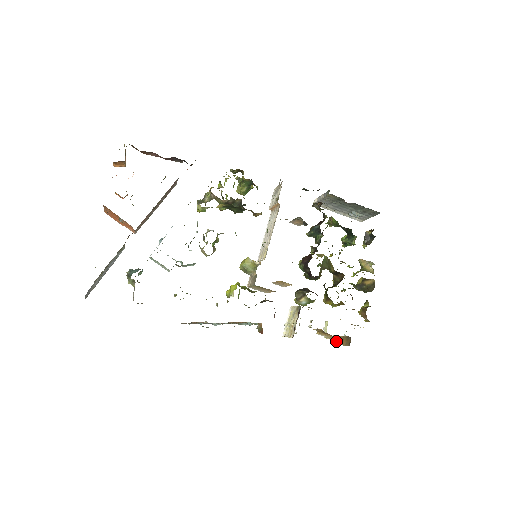
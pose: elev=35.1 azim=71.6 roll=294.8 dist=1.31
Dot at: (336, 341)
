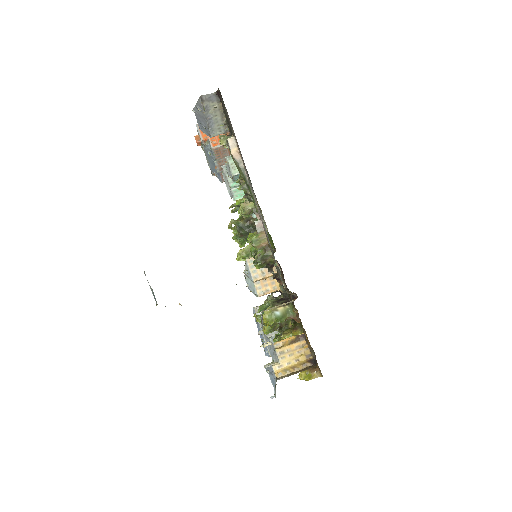
Dot at: (282, 377)
